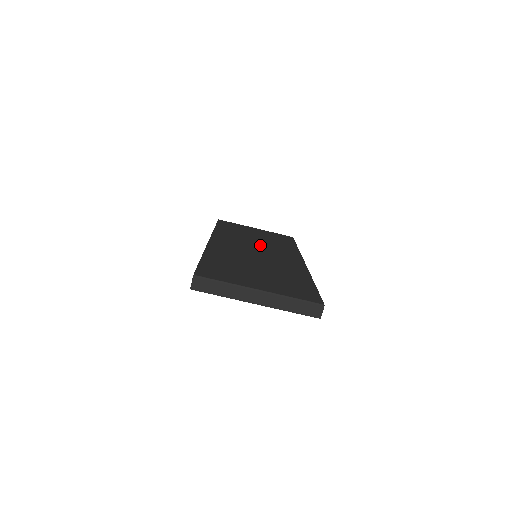
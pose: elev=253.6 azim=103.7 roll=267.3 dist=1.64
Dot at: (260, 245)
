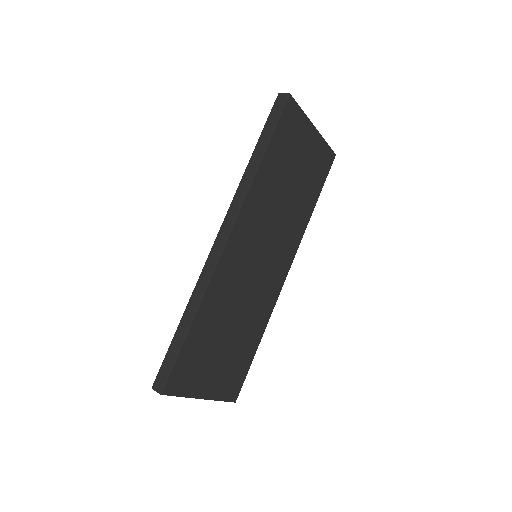
Dot at: (275, 230)
